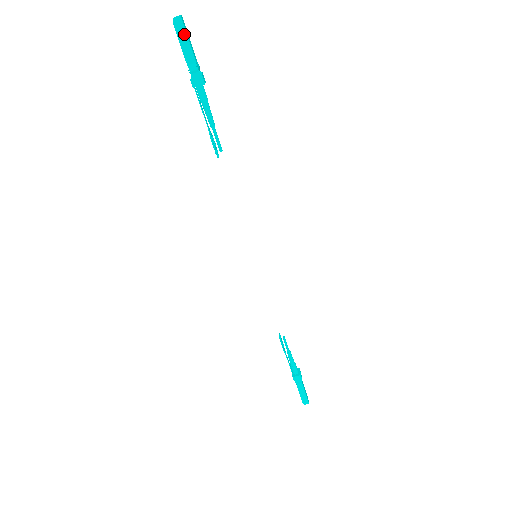
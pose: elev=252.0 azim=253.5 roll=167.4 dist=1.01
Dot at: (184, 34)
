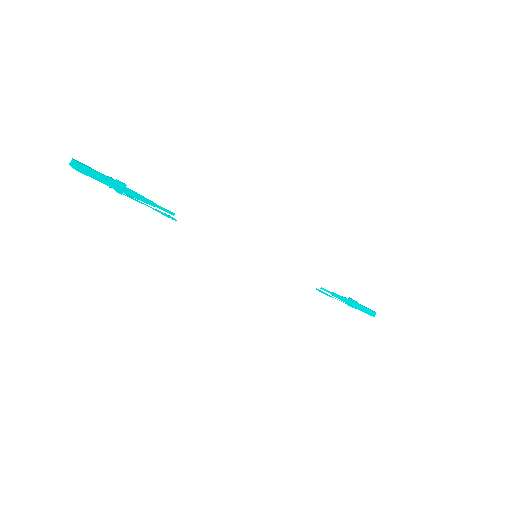
Dot at: (86, 169)
